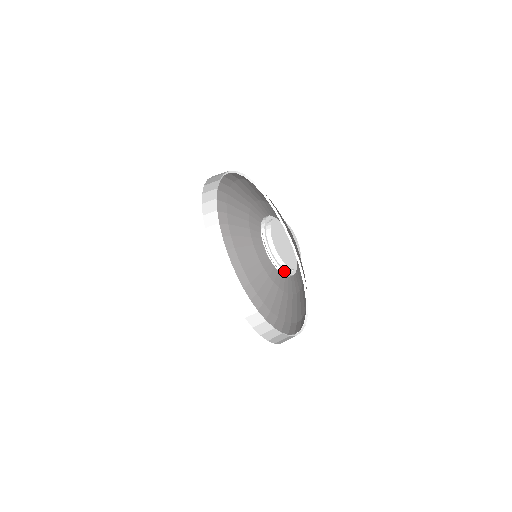
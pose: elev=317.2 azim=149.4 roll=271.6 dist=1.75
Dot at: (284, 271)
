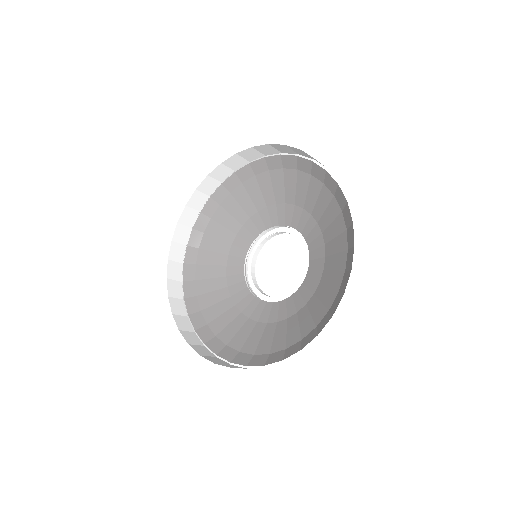
Dot at: (269, 302)
